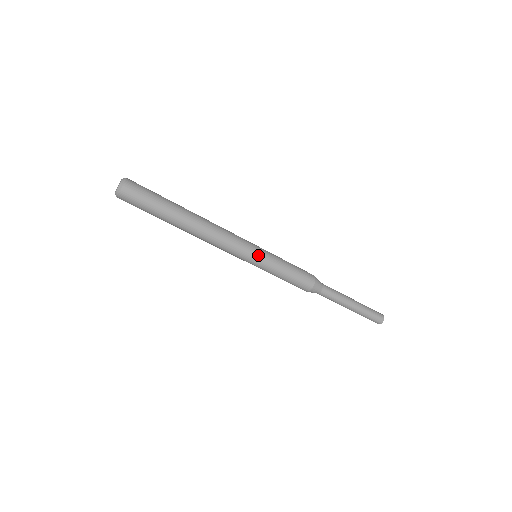
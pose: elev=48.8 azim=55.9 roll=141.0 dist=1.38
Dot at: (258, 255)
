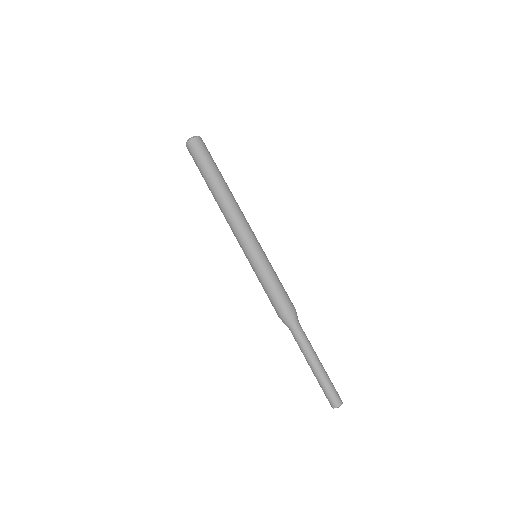
Dot at: (259, 251)
